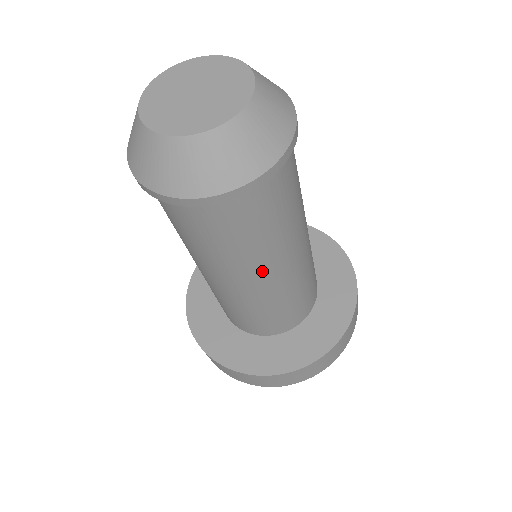
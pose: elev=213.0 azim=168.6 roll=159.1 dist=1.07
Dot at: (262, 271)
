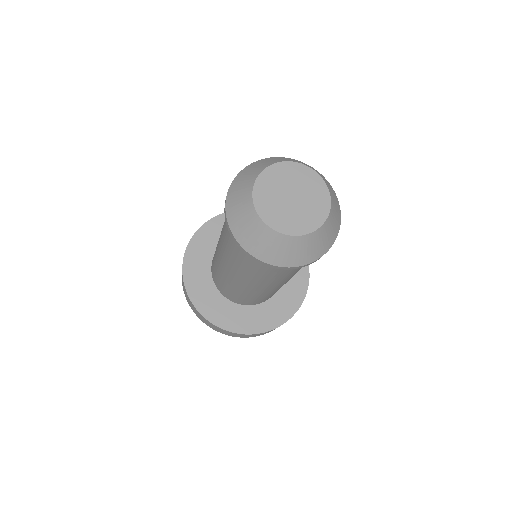
Dot at: (248, 282)
